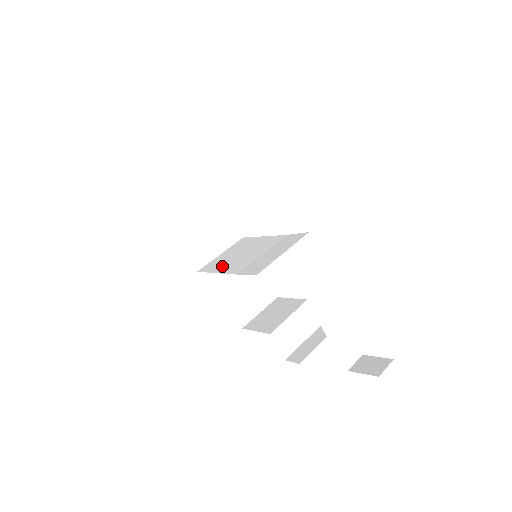
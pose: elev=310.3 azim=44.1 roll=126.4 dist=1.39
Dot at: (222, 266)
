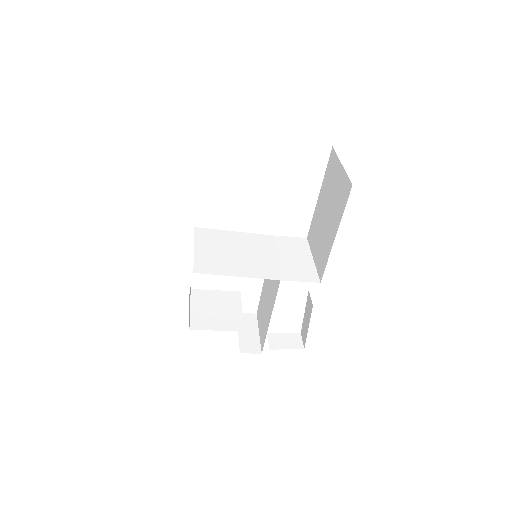
Dot at: (236, 268)
